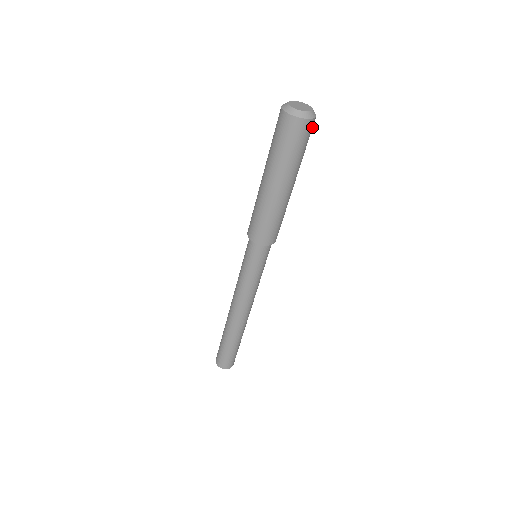
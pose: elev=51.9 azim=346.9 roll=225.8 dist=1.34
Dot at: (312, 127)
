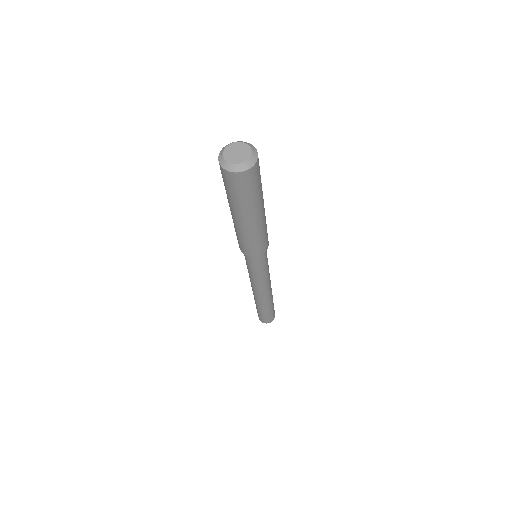
Dot at: (254, 173)
